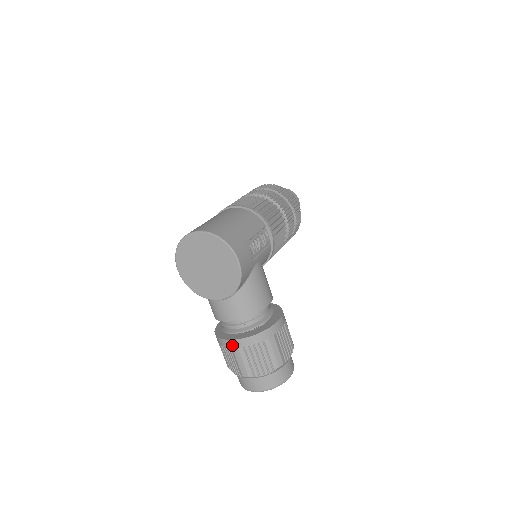
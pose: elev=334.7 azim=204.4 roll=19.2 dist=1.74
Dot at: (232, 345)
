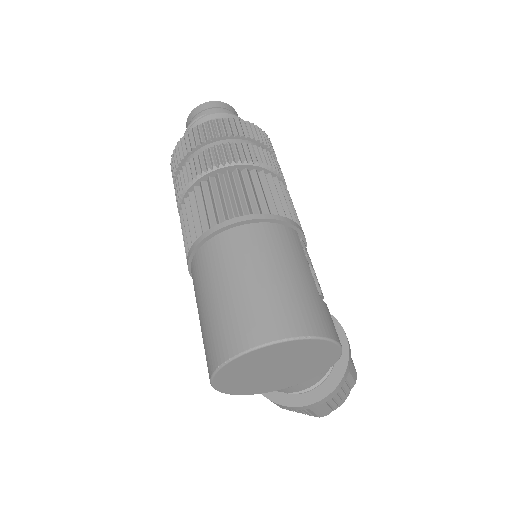
Dot at: (310, 407)
